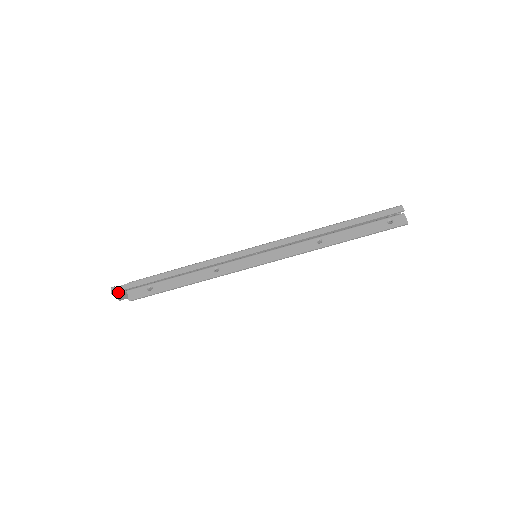
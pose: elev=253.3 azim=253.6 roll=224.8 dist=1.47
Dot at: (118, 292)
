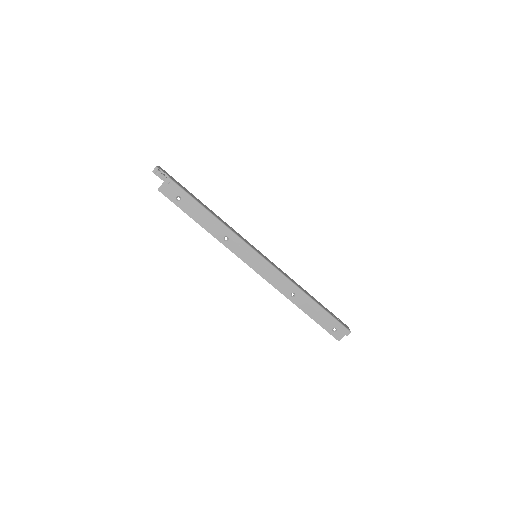
Dot at: (158, 174)
